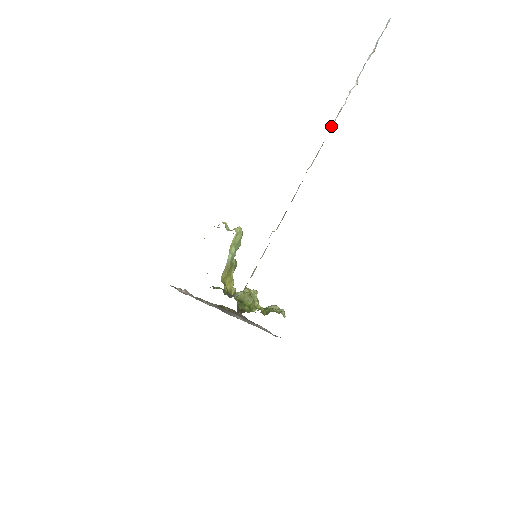
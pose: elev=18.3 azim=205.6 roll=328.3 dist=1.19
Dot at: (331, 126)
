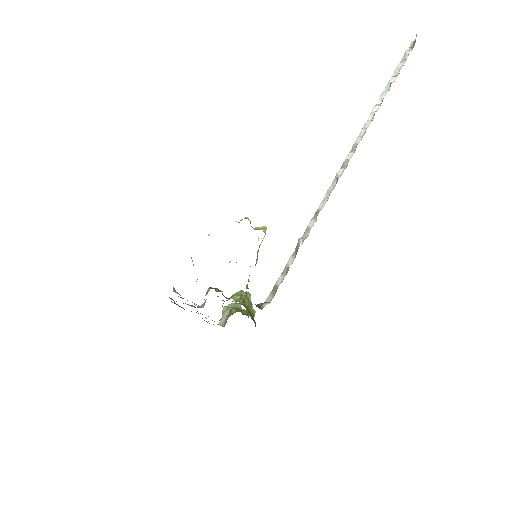
Dot at: (357, 138)
